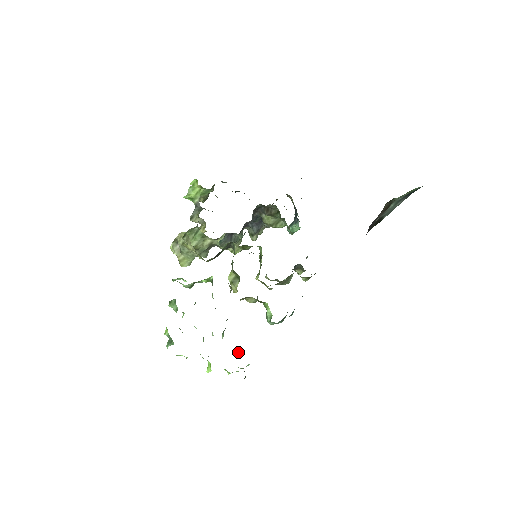
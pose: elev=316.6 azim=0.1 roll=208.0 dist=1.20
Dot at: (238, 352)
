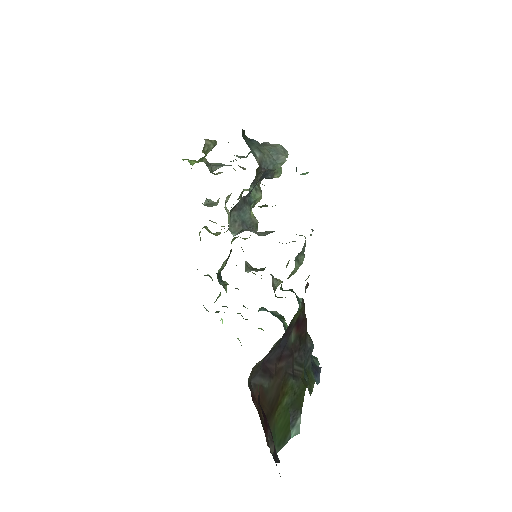
Dot at: occluded
